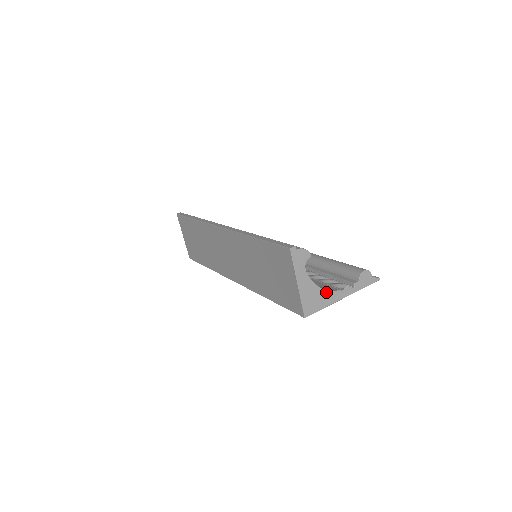
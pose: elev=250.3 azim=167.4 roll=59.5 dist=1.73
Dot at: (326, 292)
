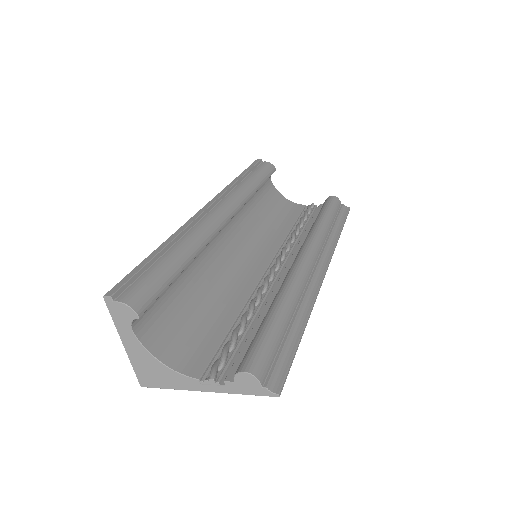
Dot at: (172, 371)
